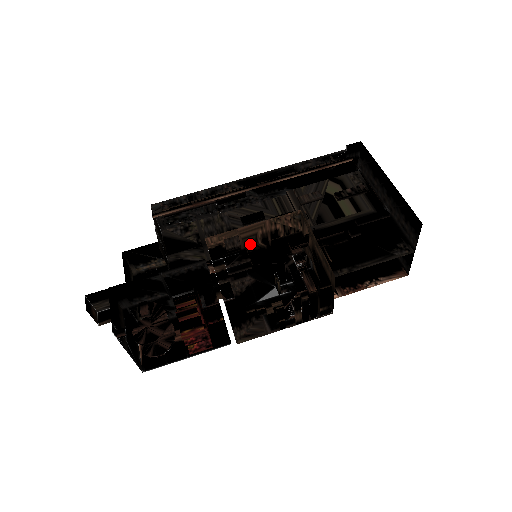
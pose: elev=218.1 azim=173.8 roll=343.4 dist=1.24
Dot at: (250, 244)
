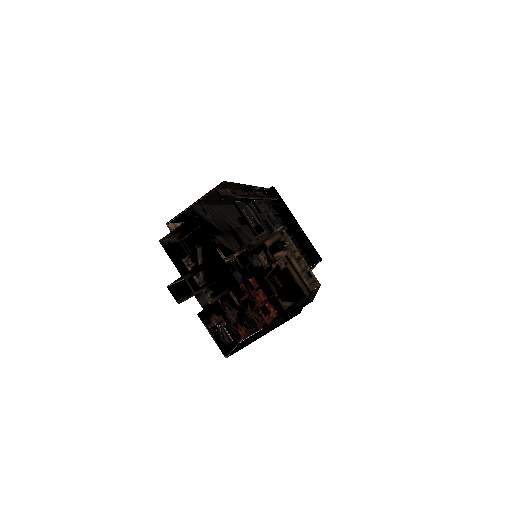
Dot at: occluded
